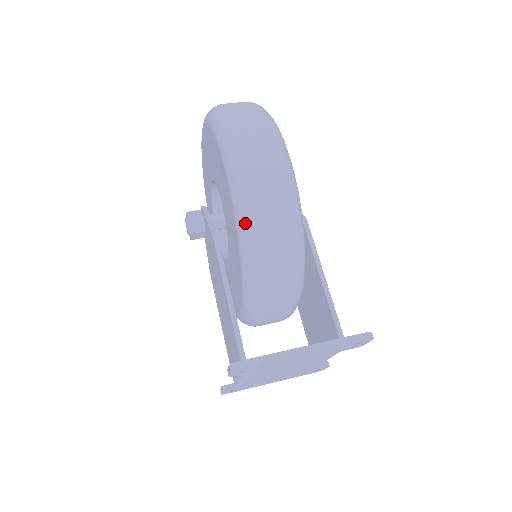
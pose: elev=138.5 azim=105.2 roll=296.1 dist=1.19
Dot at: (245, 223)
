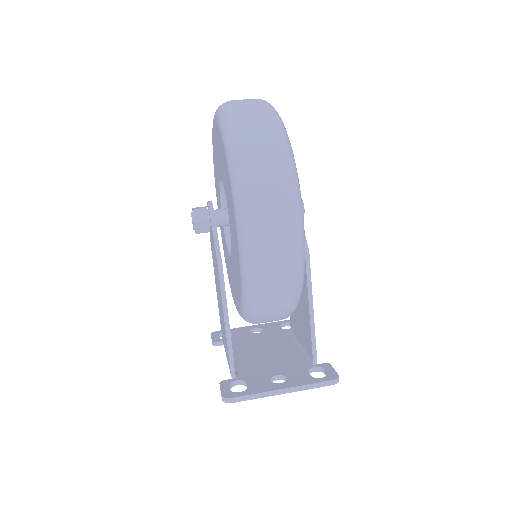
Dot at: (250, 291)
